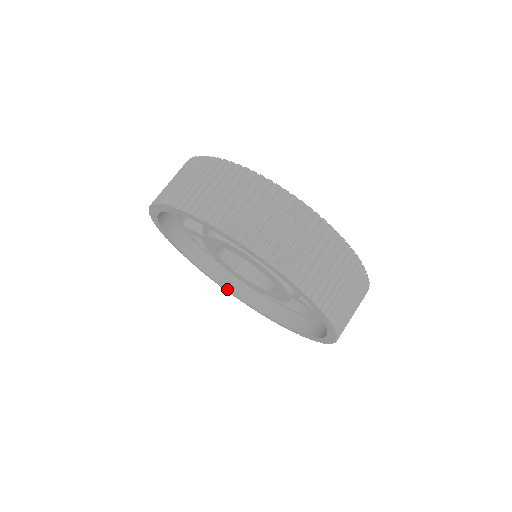
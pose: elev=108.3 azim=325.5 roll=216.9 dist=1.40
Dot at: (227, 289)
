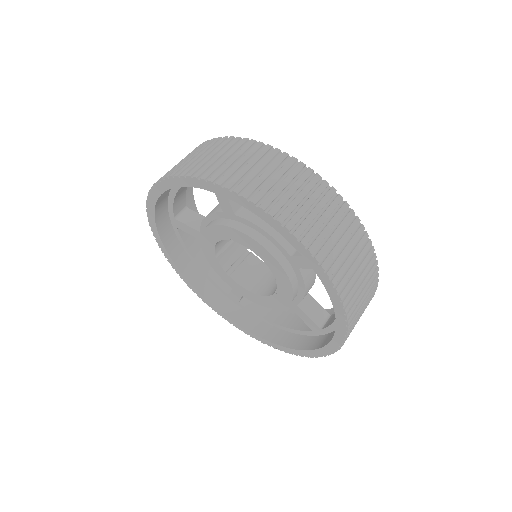
Dot at: (206, 299)
